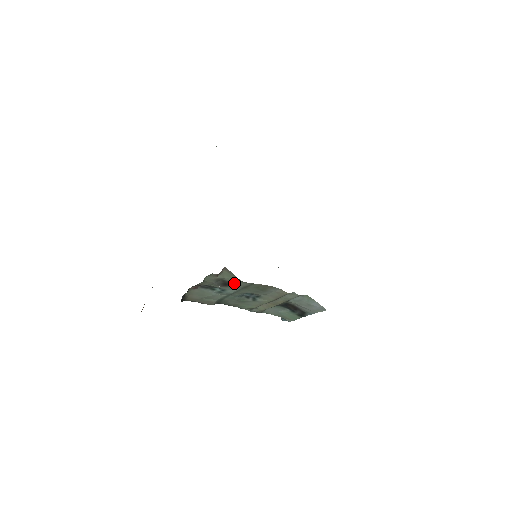
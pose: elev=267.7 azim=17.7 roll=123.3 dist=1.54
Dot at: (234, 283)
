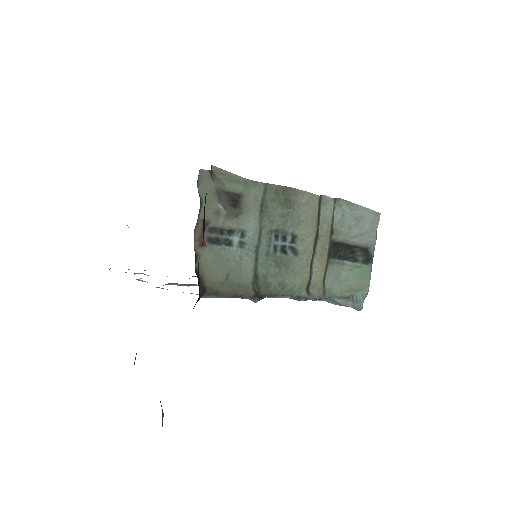
Dot at: (243, 194)
